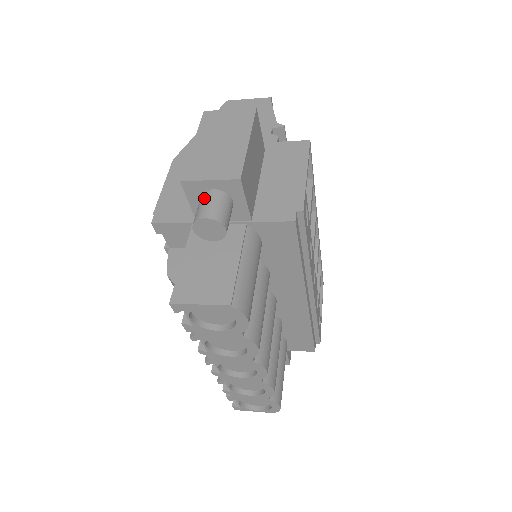
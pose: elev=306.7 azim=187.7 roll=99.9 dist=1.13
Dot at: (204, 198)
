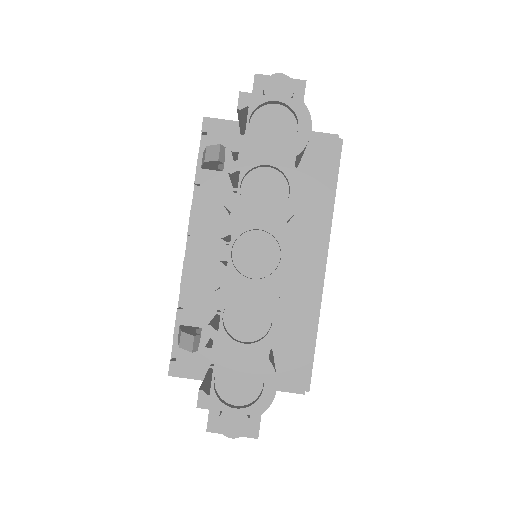
Dot at: occluded
